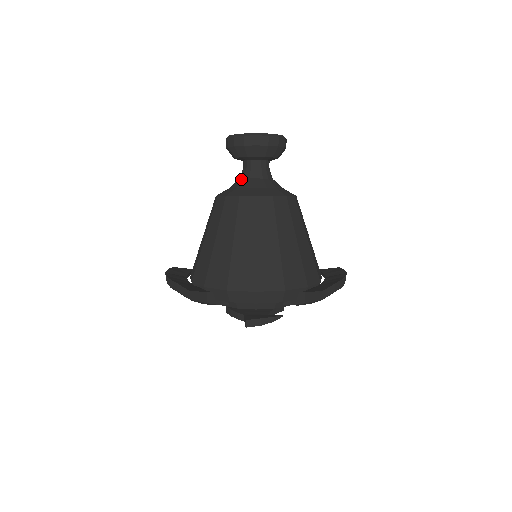
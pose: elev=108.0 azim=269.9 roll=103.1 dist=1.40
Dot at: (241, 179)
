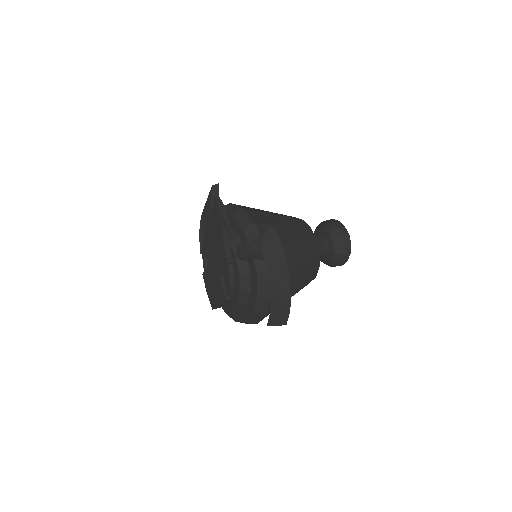
Dot at: occluded
